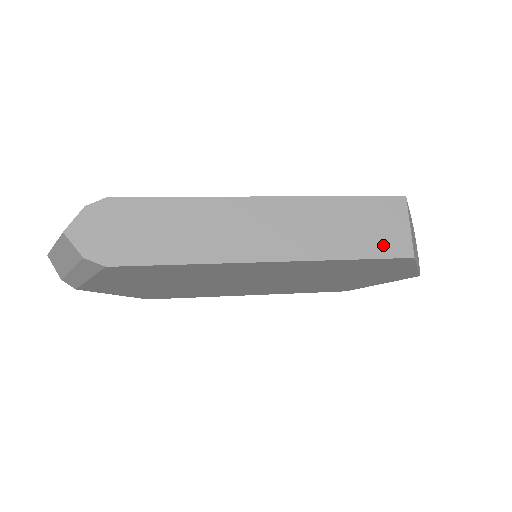
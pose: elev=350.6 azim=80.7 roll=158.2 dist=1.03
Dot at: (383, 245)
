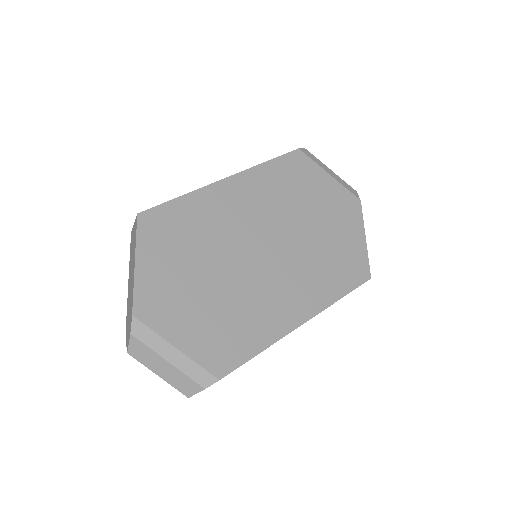
Dot at: occluded
